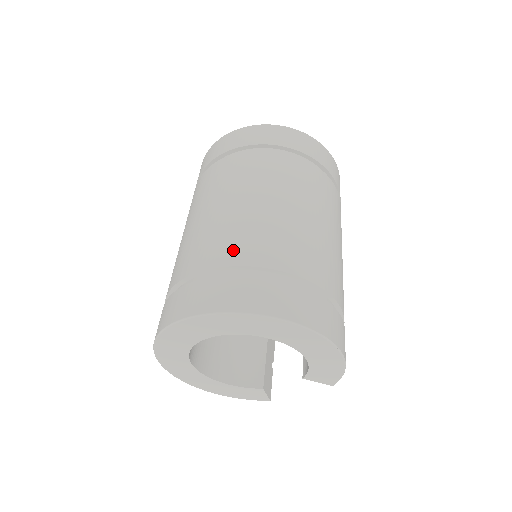
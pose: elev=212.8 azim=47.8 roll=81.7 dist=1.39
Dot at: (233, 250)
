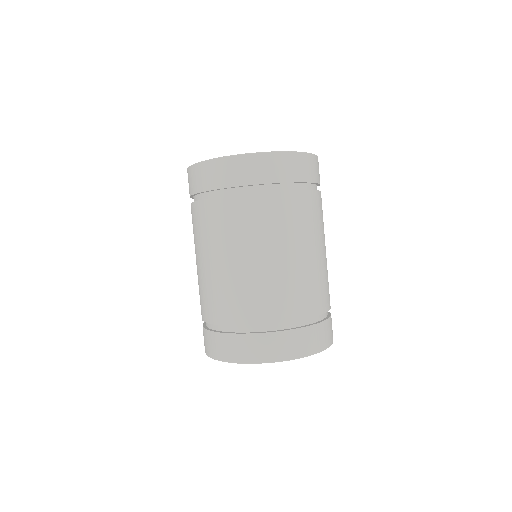
Dot at: (227, 312)
